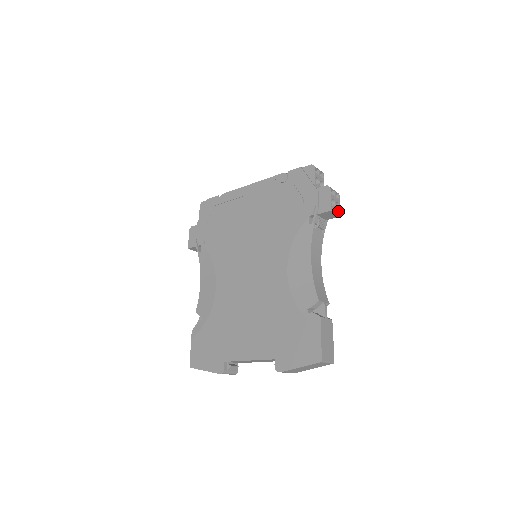
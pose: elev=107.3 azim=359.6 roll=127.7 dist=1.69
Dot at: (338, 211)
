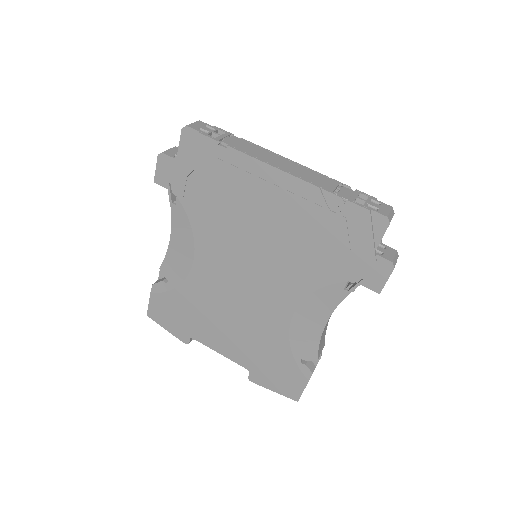
Dot at: occluded
